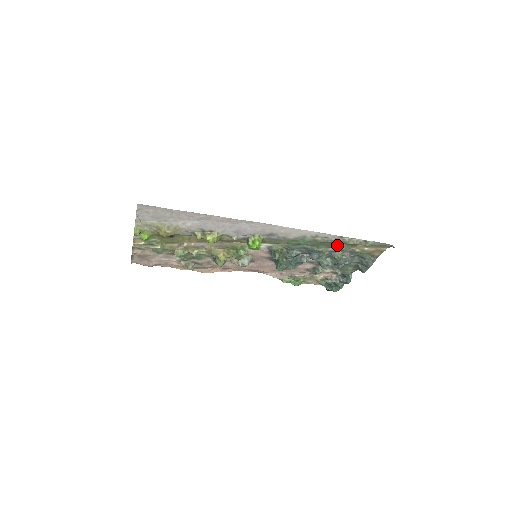
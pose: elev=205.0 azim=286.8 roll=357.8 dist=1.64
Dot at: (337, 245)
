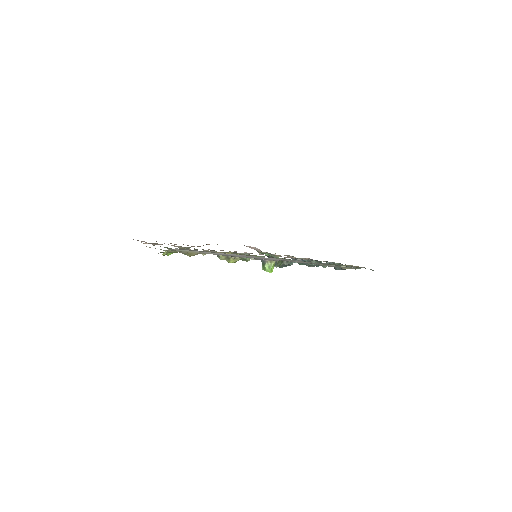
Dot at: (331, 264)
